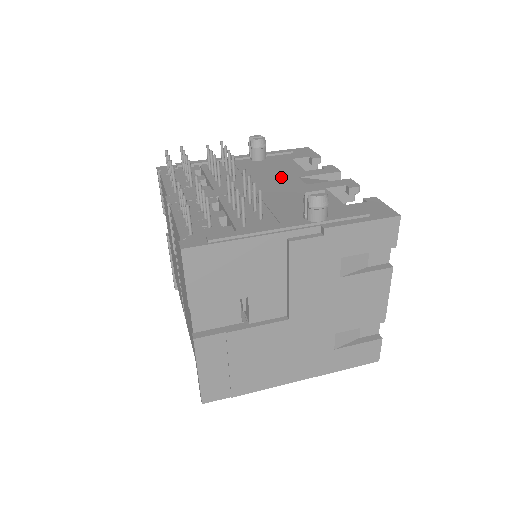
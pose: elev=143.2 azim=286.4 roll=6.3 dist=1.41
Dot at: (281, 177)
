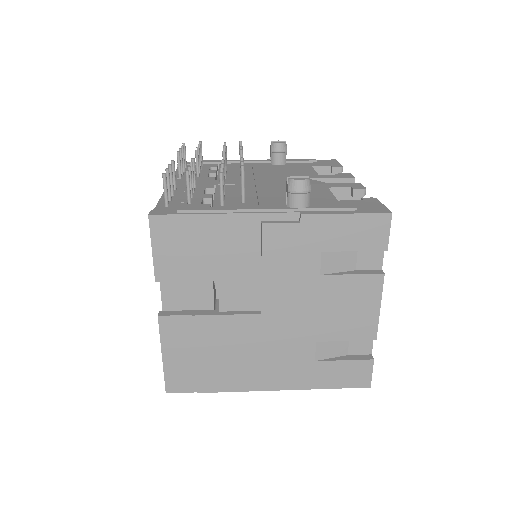
Dot at: occluded
